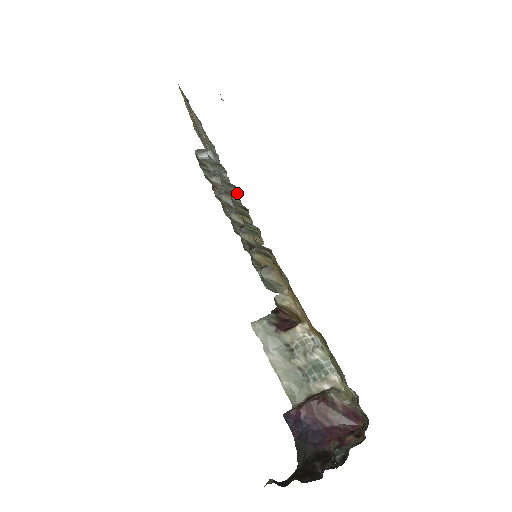
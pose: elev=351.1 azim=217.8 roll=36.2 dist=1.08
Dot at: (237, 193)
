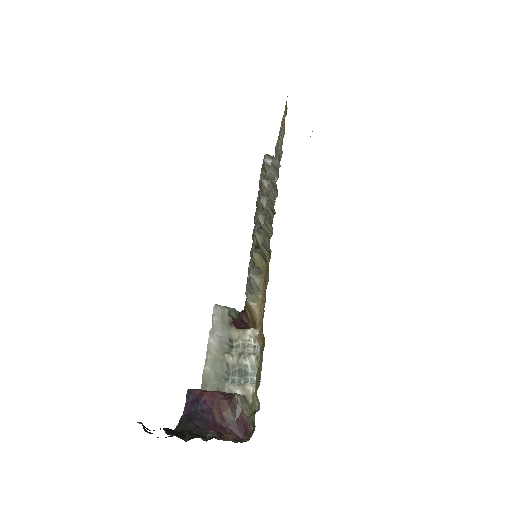
Dot at: (275, 198)
